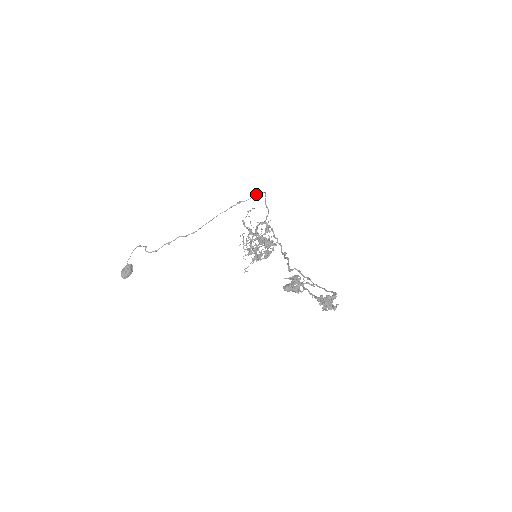
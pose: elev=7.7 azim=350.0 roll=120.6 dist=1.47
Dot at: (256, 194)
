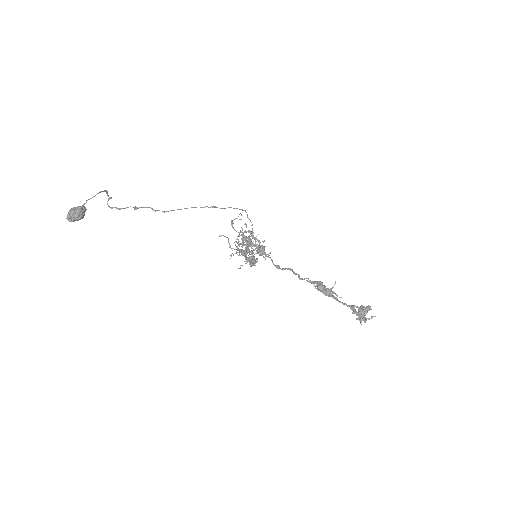
Dot at: occluded
